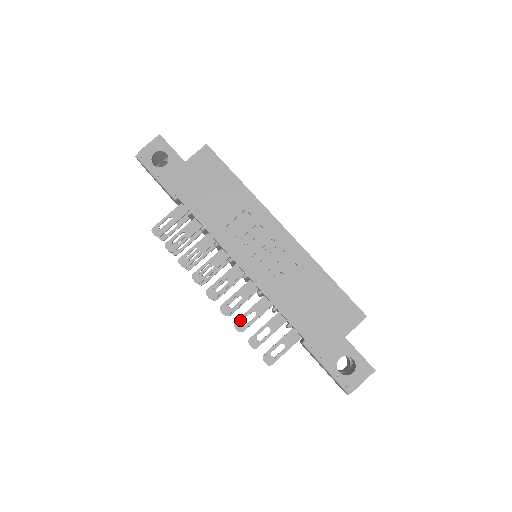
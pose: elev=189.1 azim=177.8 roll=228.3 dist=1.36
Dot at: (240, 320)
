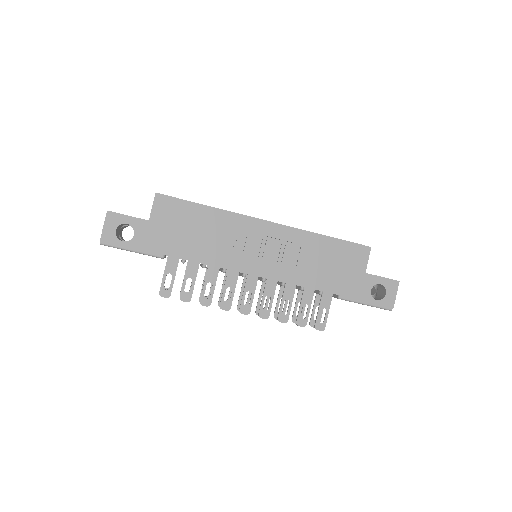
Dot at: (280, 314)
